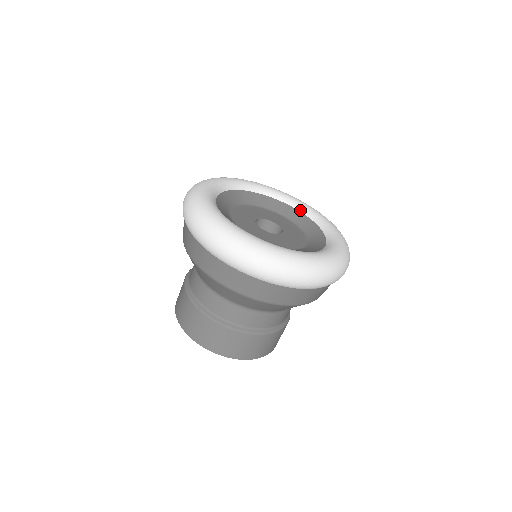
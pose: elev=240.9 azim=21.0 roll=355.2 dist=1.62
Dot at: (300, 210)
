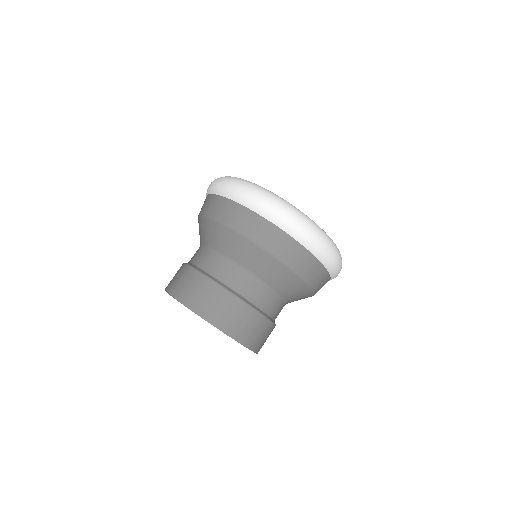
Dot at: occluded
